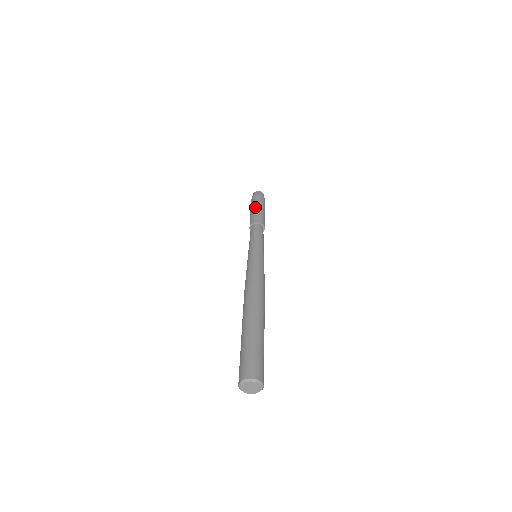
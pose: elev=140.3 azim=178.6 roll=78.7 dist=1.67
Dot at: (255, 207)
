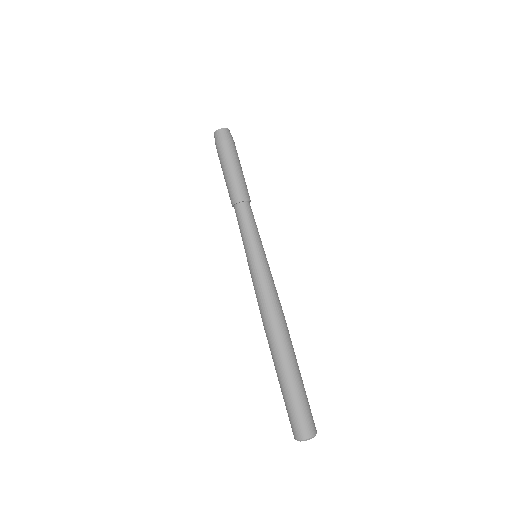
Dot at: (223, 172)
